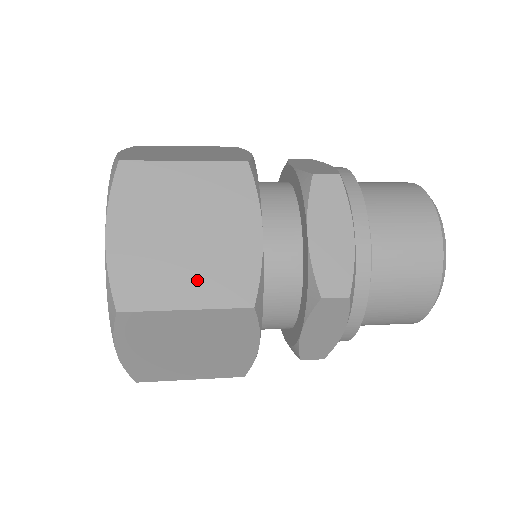
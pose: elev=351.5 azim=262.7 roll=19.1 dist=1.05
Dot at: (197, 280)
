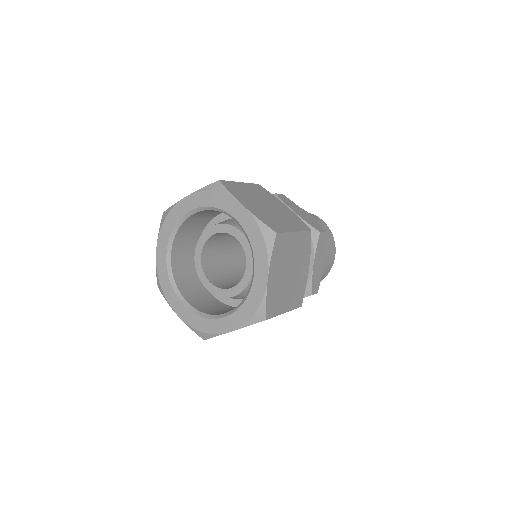
Dot at: (290, 297)
